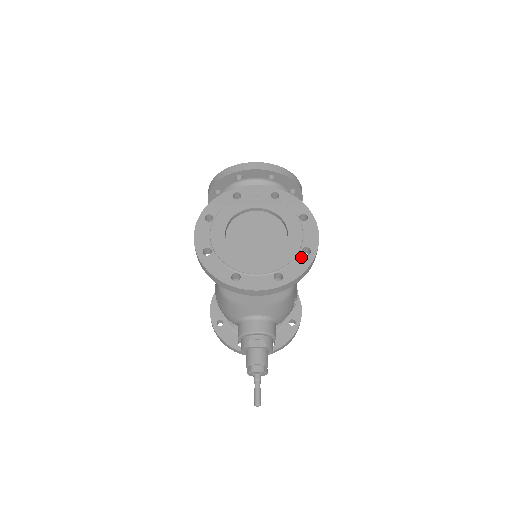
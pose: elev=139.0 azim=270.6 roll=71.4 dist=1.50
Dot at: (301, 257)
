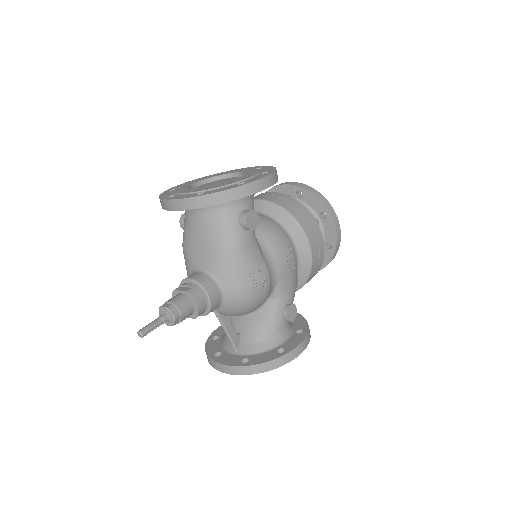
Dot at: (232, 186)
